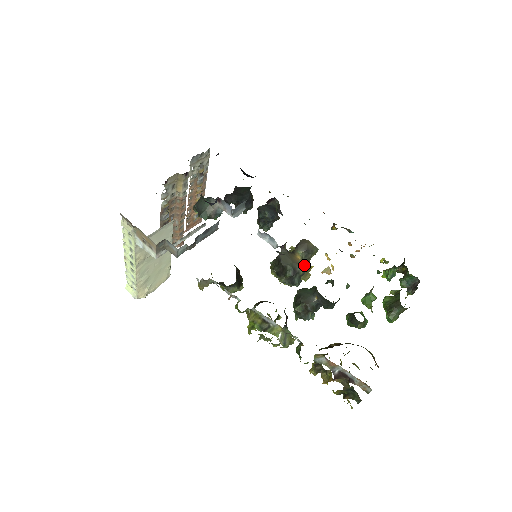
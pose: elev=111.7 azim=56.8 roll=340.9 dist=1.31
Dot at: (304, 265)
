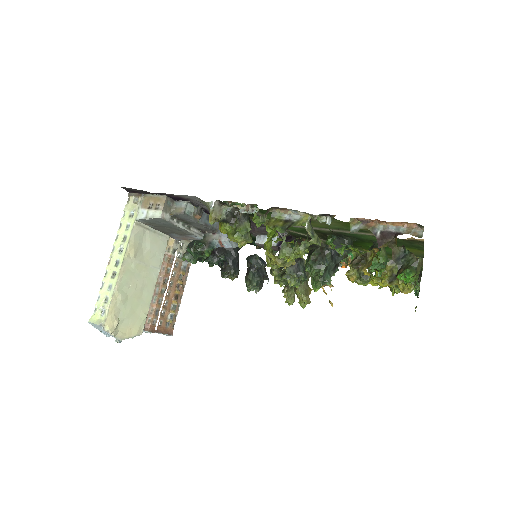
Dot at: occluded
